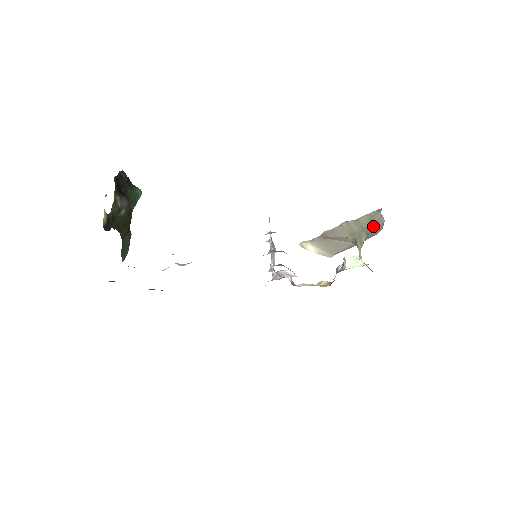
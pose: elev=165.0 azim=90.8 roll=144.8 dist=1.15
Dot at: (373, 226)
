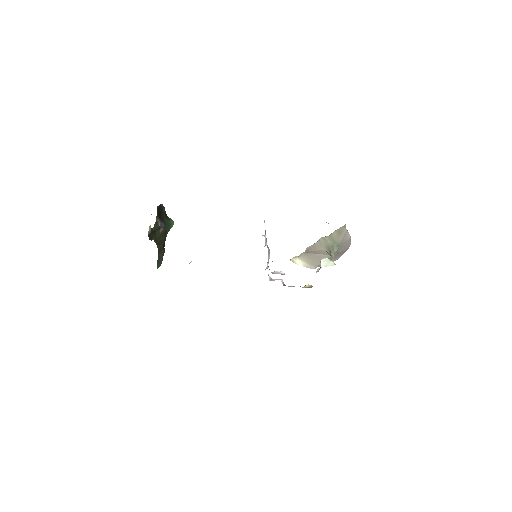
Dot at: (342, 240)
